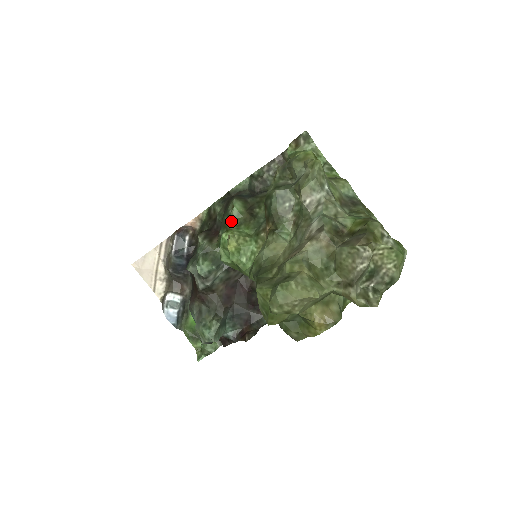
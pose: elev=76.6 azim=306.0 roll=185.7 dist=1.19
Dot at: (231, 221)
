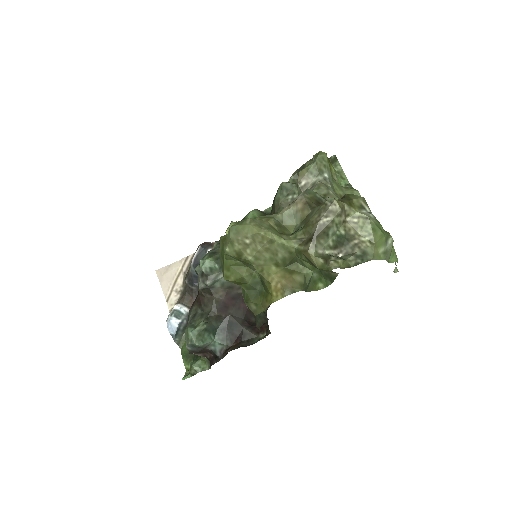
Dot at: occluded
